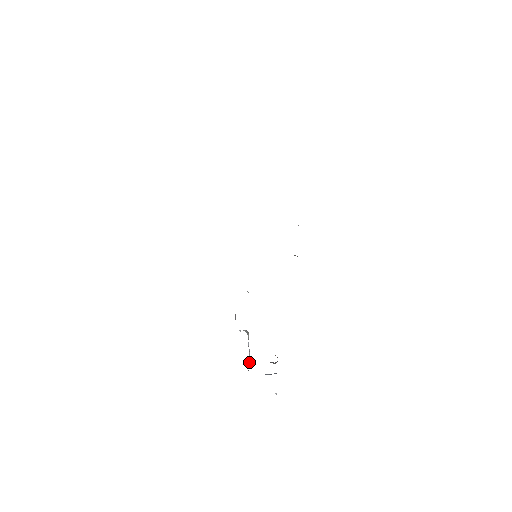
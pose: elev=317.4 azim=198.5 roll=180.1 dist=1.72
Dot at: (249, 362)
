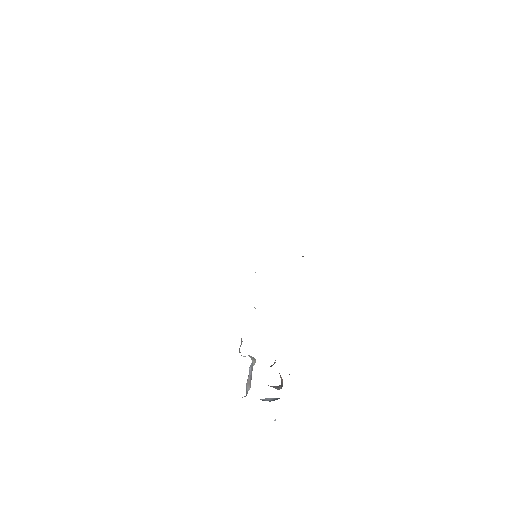
Dot at: (247, 388)
